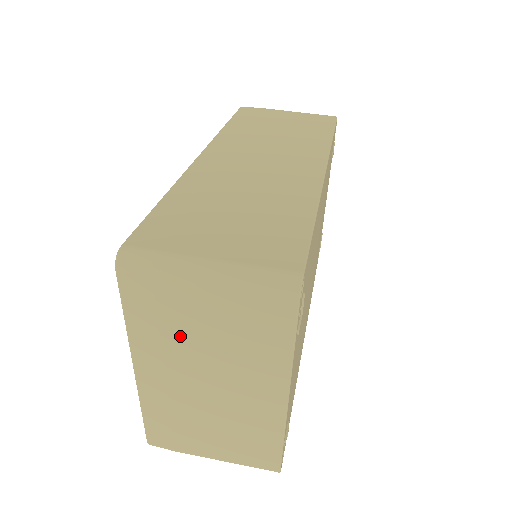
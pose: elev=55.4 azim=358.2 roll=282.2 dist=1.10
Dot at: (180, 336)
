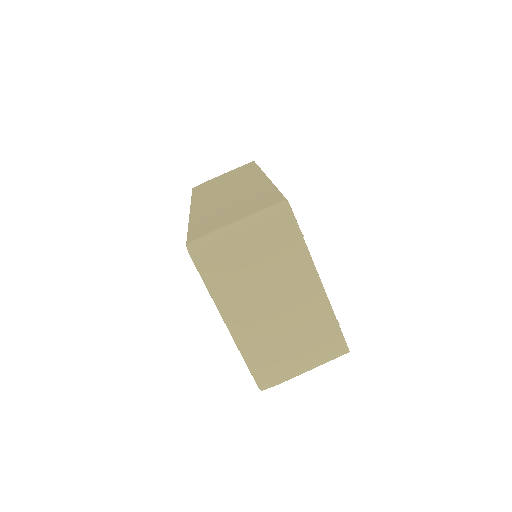
Dot at: (243, 279)
